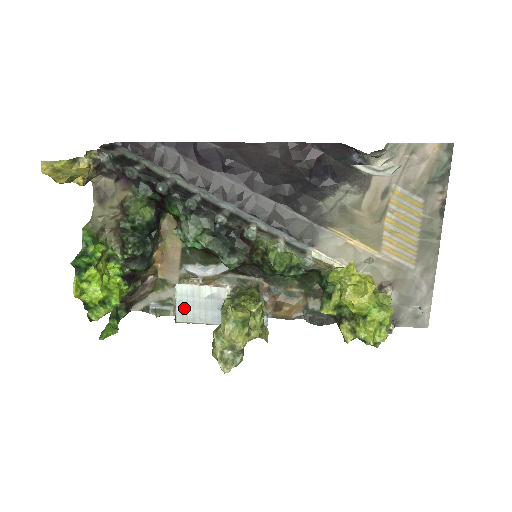
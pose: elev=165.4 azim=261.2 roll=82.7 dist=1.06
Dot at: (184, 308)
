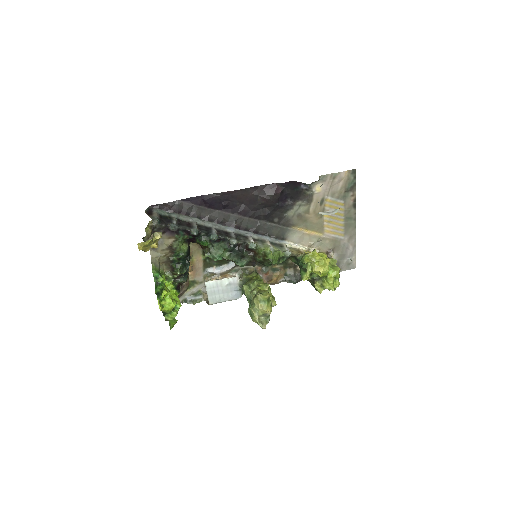
Dot at: (213, 295)
